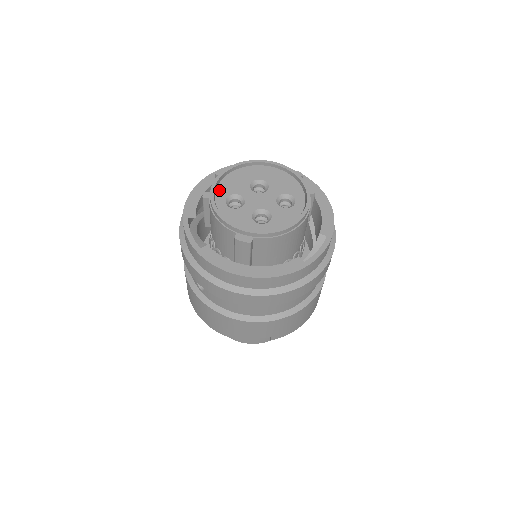
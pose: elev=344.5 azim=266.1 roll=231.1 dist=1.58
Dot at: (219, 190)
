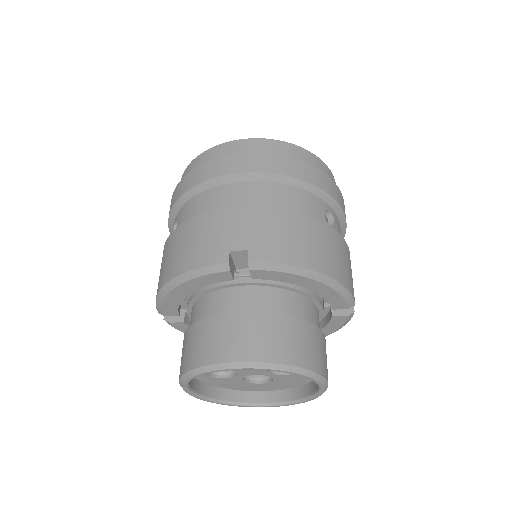
Dot at: occluded
